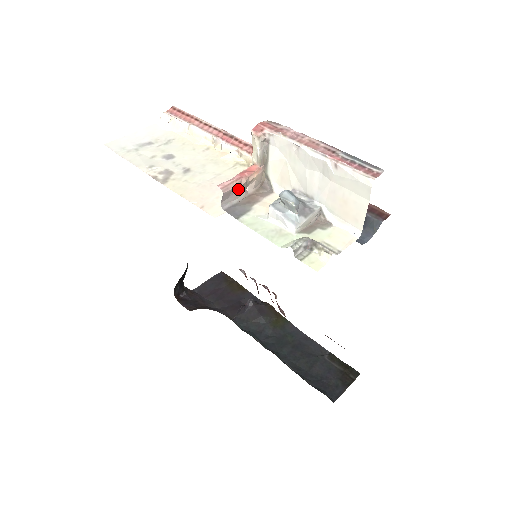
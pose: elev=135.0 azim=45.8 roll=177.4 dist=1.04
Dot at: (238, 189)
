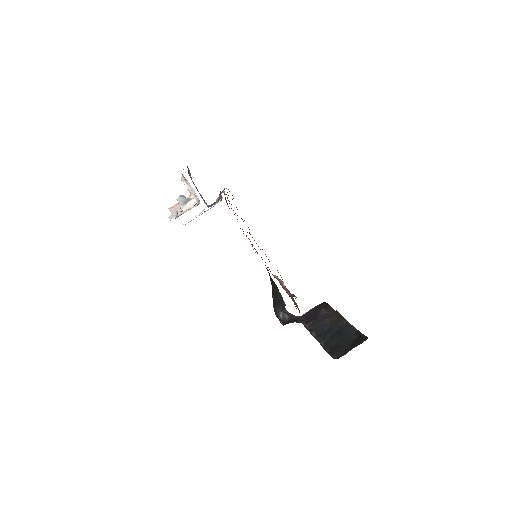
Dot at: occluded
